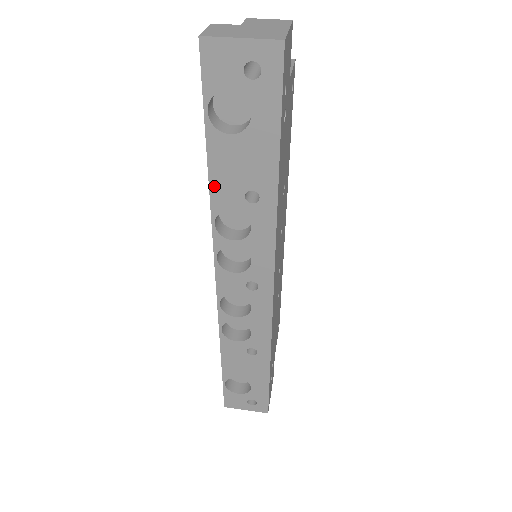
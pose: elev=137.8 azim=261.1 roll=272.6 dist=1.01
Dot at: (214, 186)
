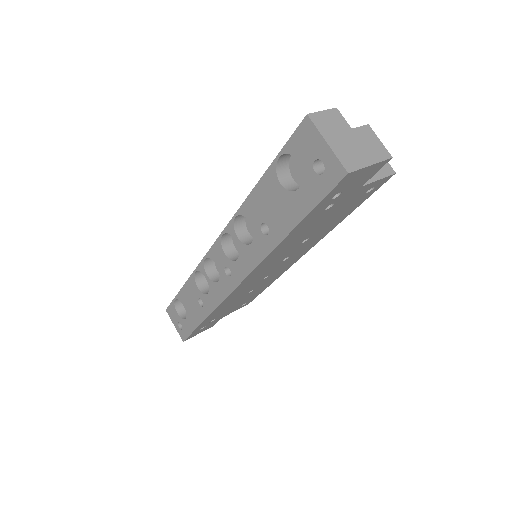
Dot at: (251, 198)
